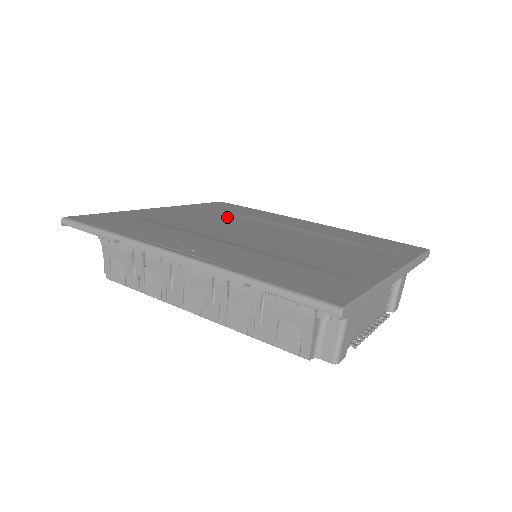
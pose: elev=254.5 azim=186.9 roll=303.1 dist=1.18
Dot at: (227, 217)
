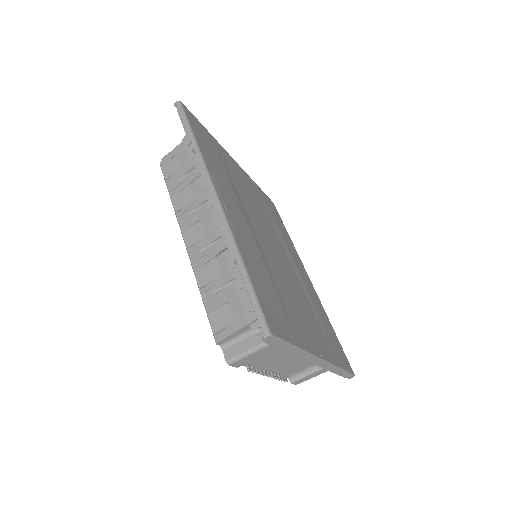
Dot at: (267, 215)
